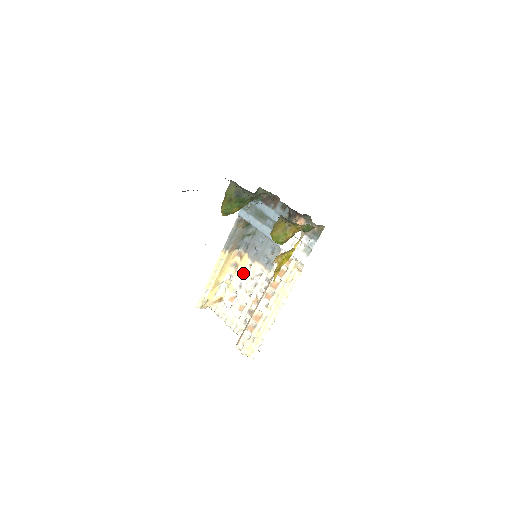
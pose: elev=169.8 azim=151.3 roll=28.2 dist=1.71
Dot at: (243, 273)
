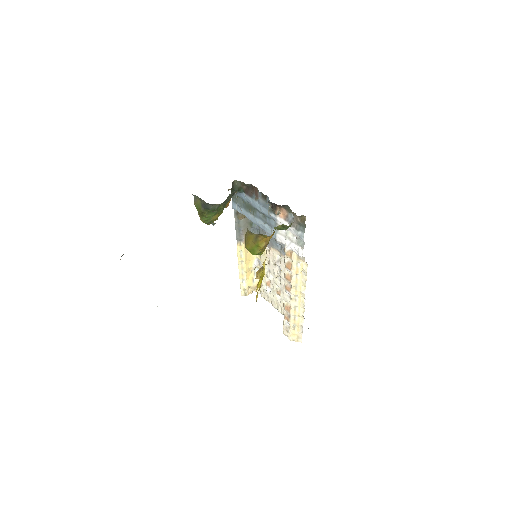
Dot at: (266, 259)
